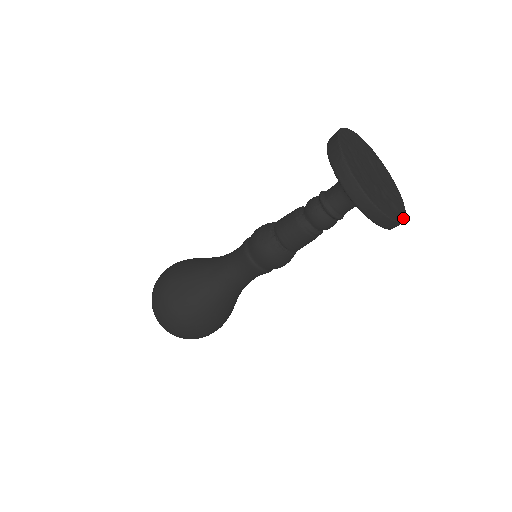
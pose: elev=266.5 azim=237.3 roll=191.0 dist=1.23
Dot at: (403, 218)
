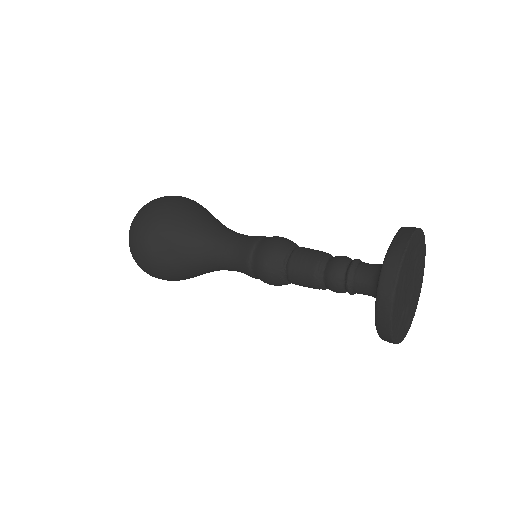
Dot at: occluded
